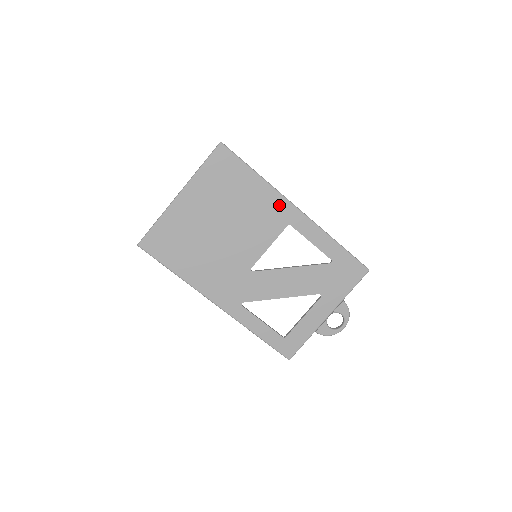
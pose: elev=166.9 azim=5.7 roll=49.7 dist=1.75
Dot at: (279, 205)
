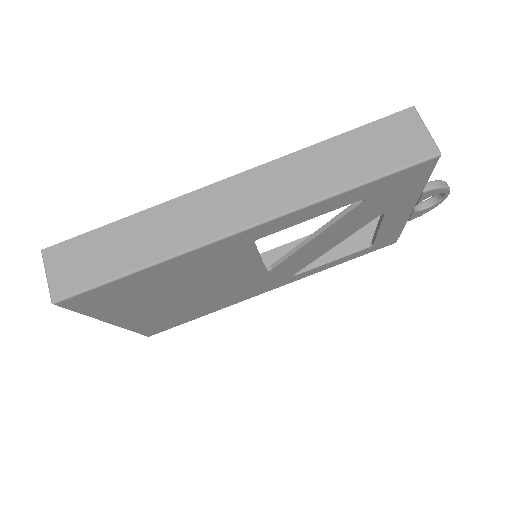
Dot at: (214, 250)
